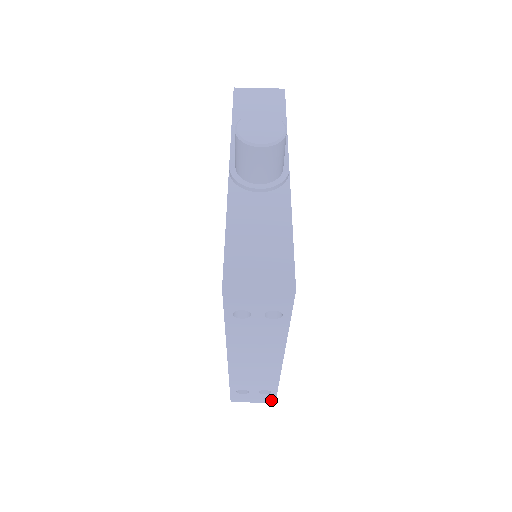
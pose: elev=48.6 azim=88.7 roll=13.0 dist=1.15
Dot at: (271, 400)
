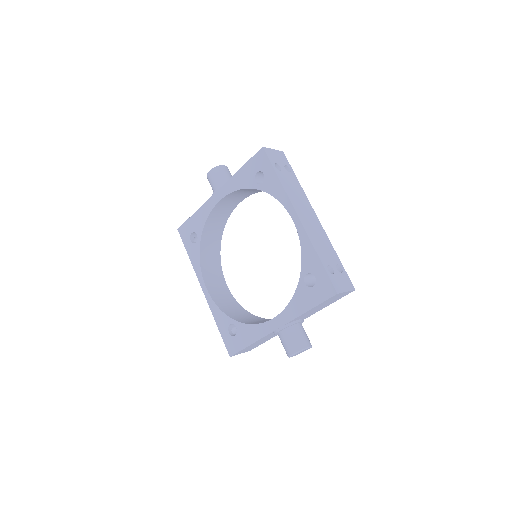
Dot at: occluded
